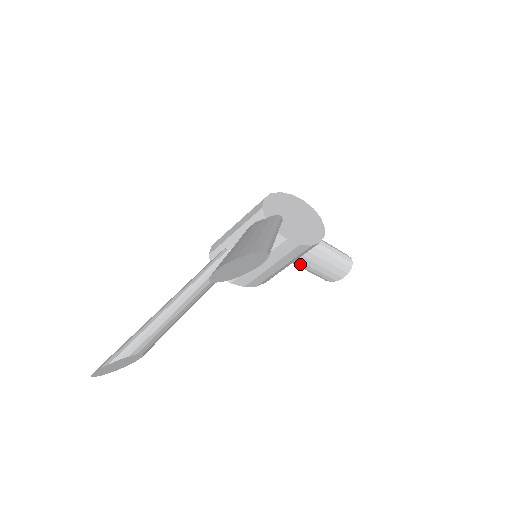
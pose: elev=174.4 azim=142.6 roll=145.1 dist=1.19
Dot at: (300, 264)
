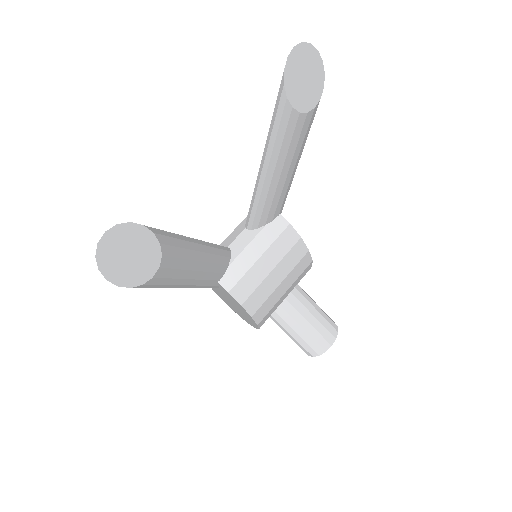
Dot at: (287, 320)
